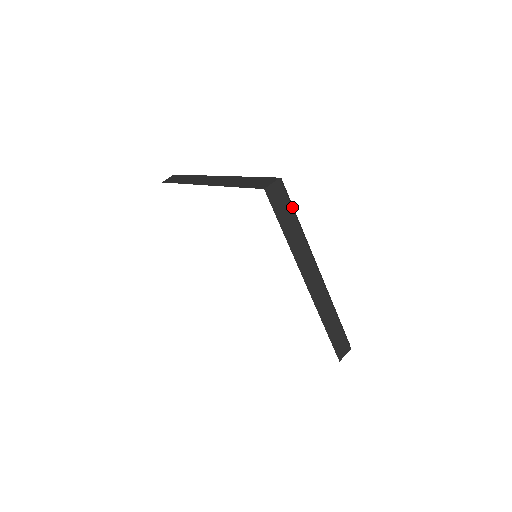
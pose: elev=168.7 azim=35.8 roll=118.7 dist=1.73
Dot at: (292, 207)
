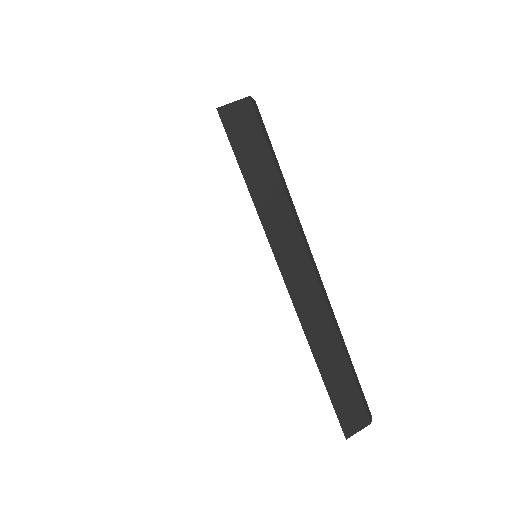
Dot at: (271, 151)
